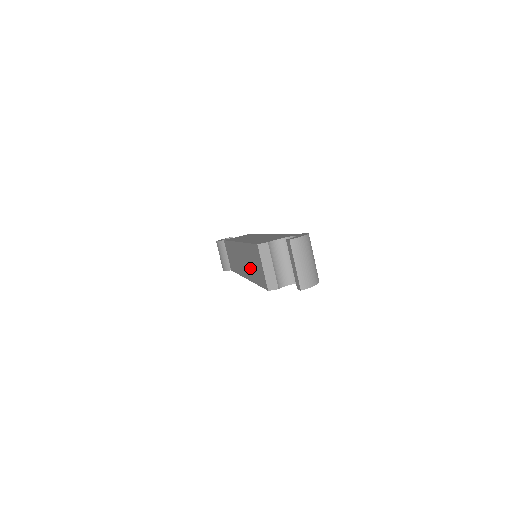
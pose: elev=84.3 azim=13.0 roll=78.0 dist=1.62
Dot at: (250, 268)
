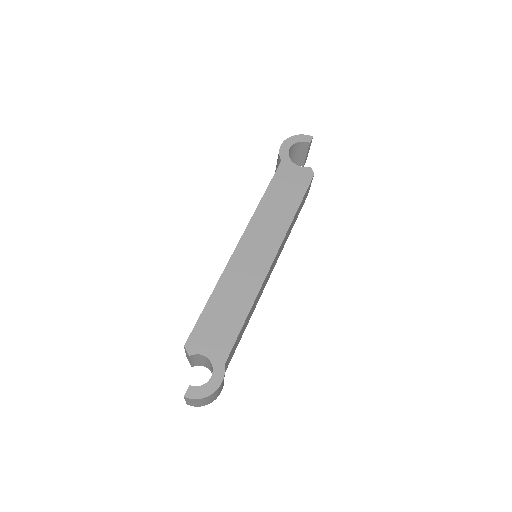
Dot at: occluded
